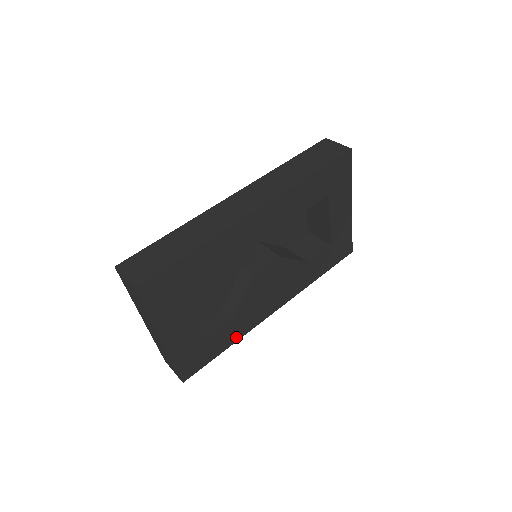
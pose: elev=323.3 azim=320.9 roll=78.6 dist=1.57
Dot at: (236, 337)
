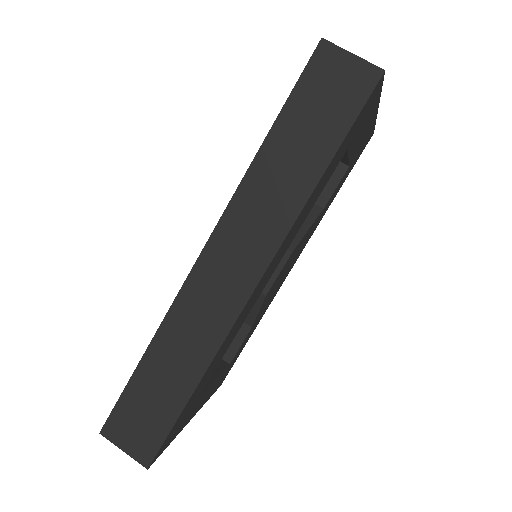
Dot at: (259, 321)
